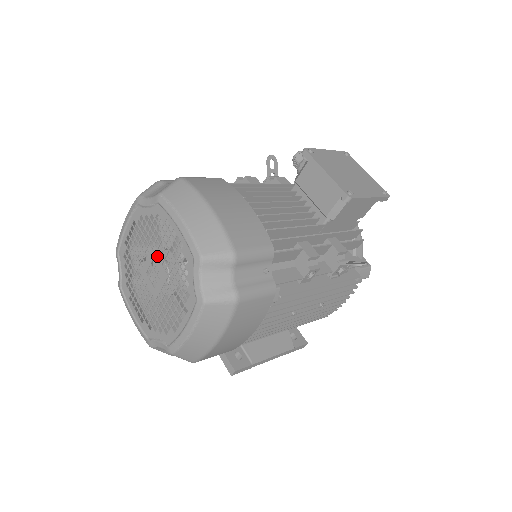
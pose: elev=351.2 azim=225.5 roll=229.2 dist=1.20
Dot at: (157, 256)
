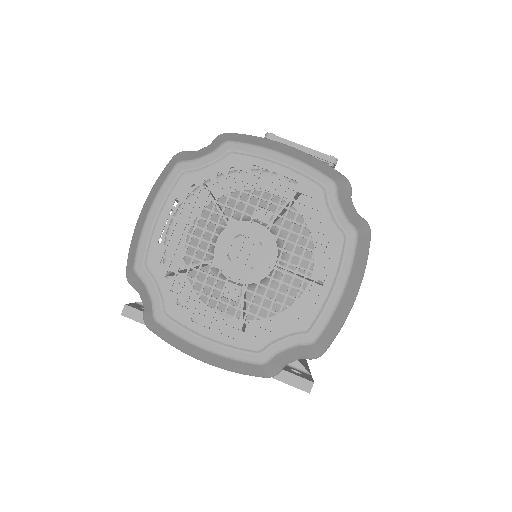
Dot at: occluded
